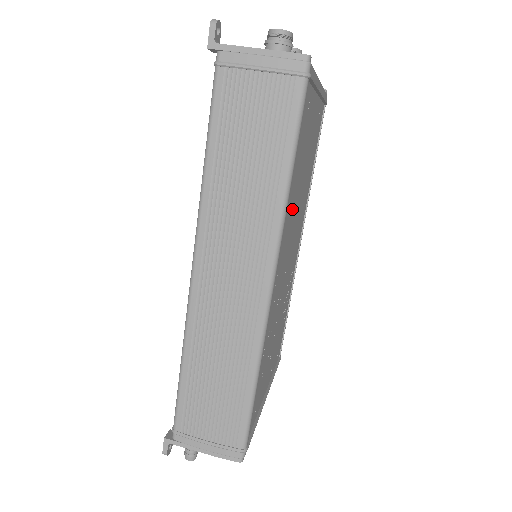
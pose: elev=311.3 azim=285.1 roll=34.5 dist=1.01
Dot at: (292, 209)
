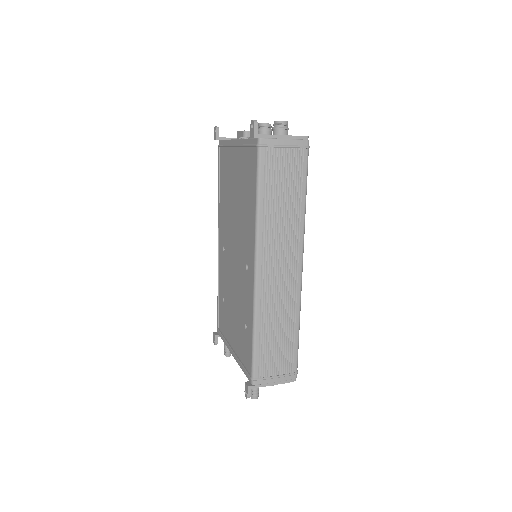
Dot at: occluded
